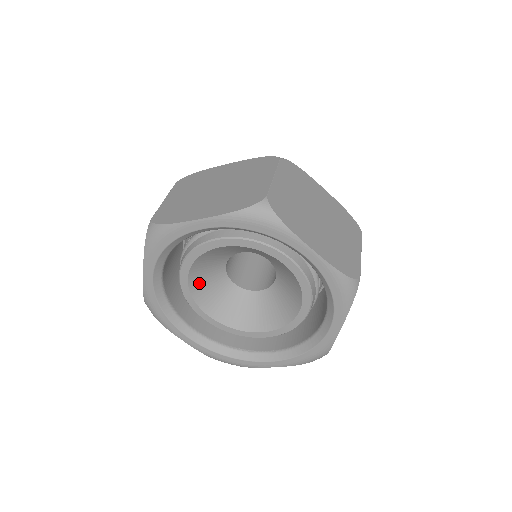
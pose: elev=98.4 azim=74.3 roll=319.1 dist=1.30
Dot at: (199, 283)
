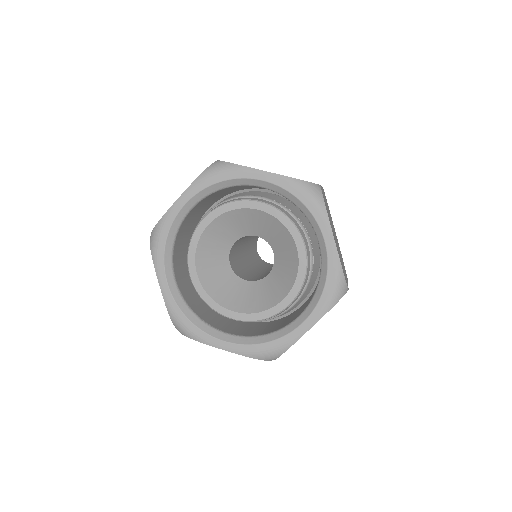
Dot at: (209, 239)
